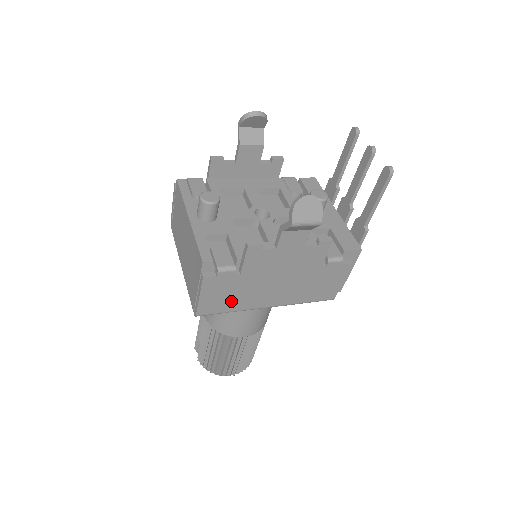
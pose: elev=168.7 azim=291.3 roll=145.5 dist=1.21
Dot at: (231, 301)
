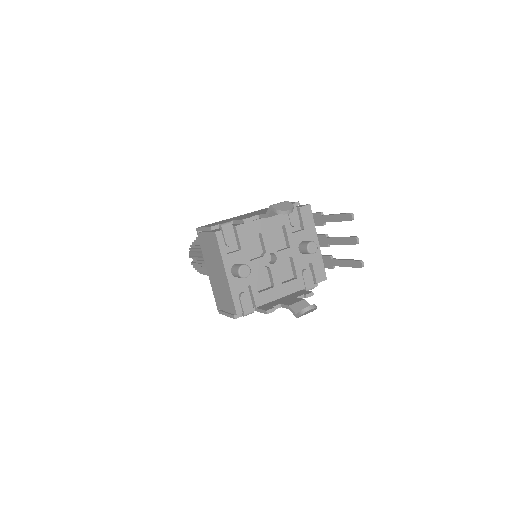
Dot at: occluded
